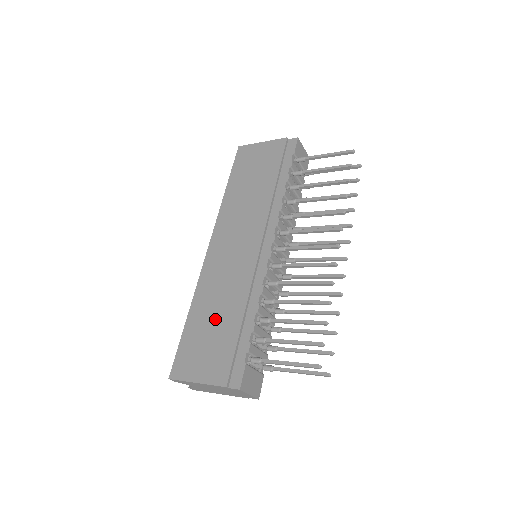
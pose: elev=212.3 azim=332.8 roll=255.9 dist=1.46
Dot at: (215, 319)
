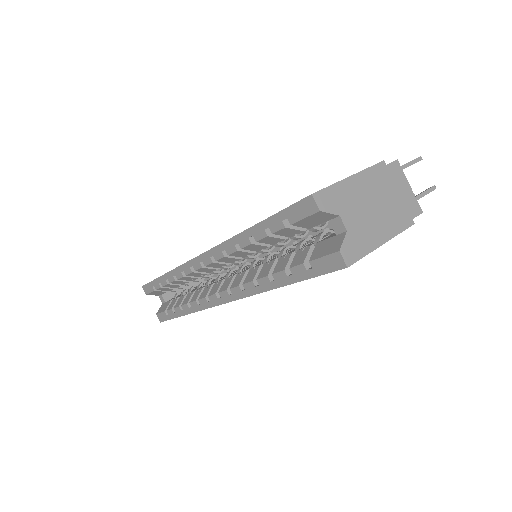
Dot at: occluded
